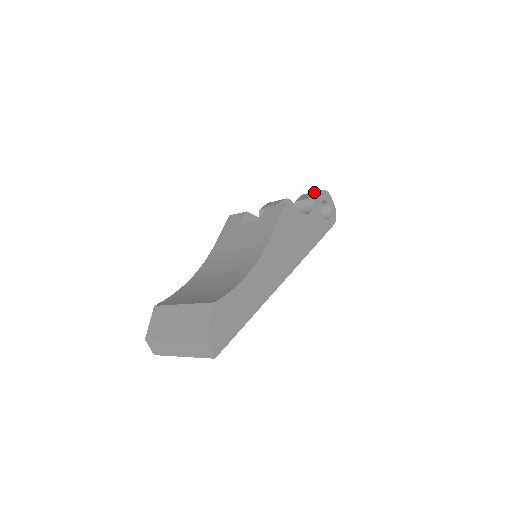
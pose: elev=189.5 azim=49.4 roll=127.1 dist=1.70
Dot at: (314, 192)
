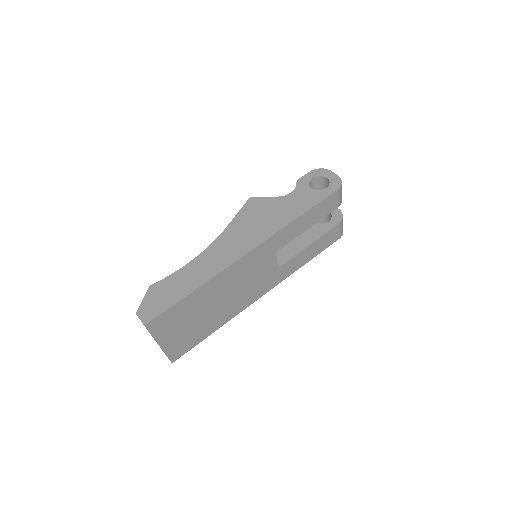
Dot at: occluded
